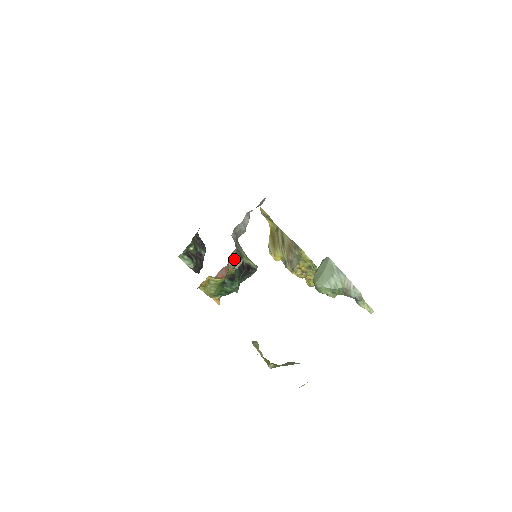
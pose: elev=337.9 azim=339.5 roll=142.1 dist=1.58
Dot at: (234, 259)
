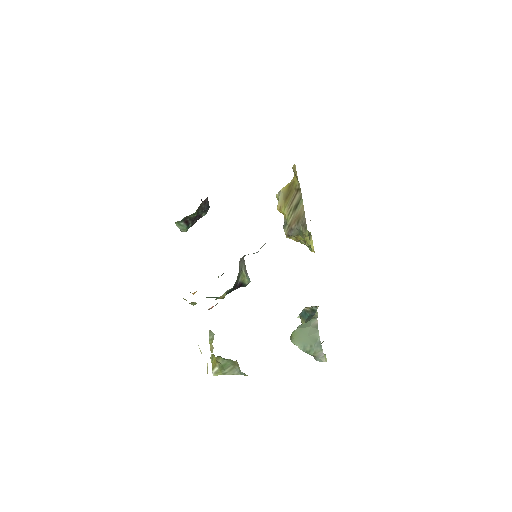
Dot at: (229, 289)
